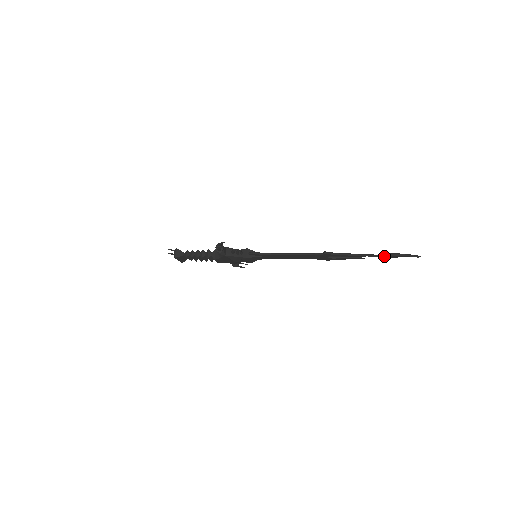
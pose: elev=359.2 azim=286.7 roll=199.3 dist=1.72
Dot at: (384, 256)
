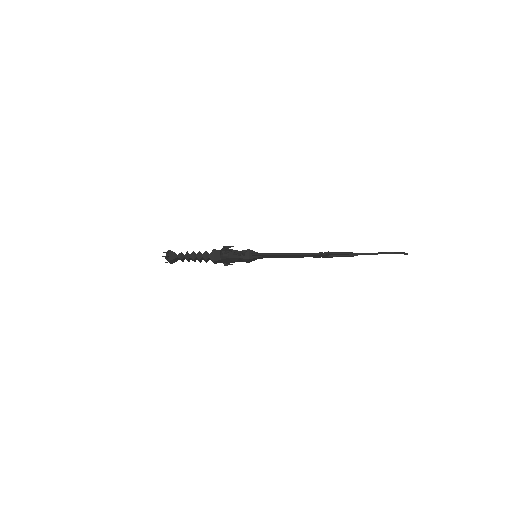
Dot at: occluded
